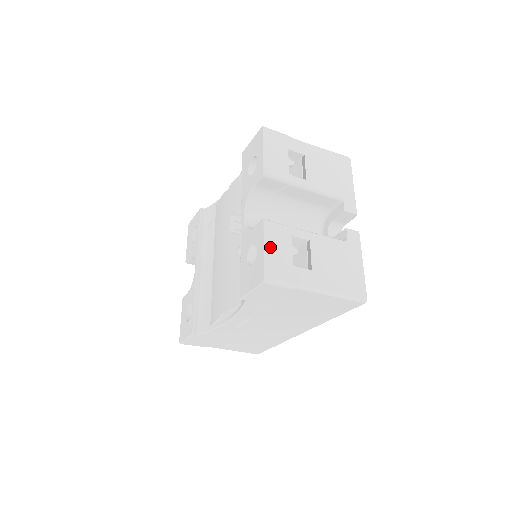
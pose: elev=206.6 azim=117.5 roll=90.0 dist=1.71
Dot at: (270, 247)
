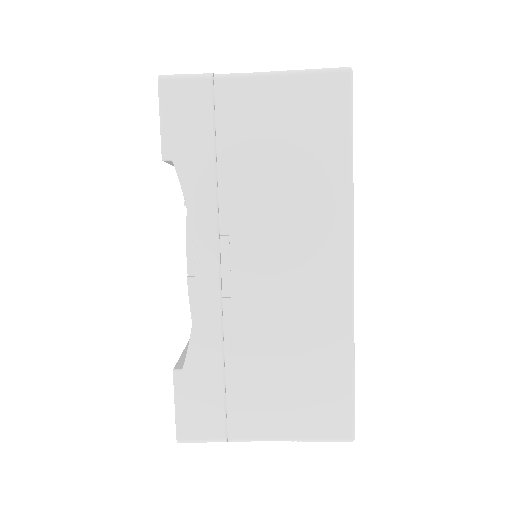
Dot at: occluded
